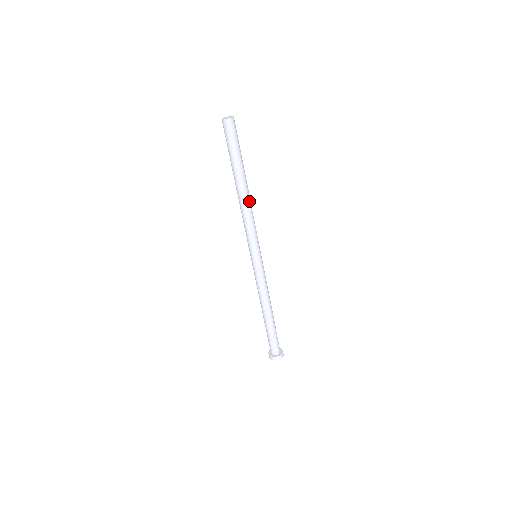
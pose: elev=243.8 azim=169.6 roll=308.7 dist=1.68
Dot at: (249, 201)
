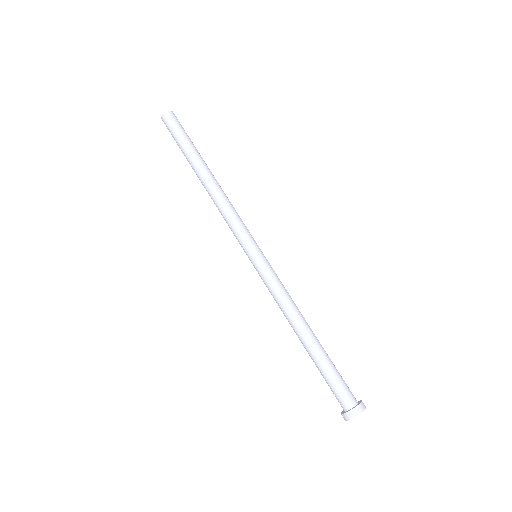
Dot at: (220, 188)
